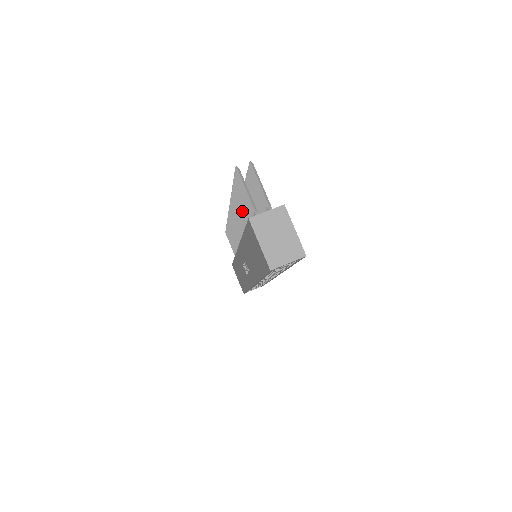
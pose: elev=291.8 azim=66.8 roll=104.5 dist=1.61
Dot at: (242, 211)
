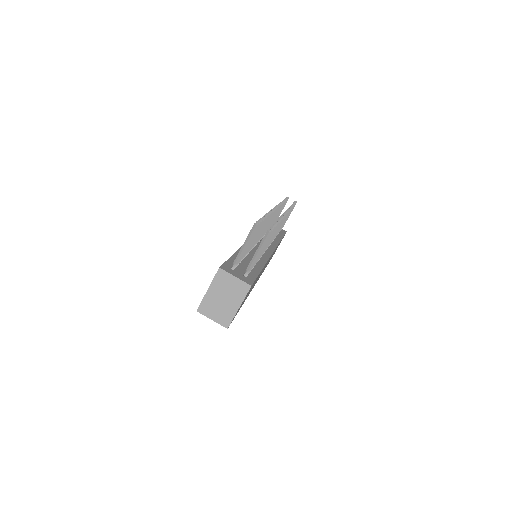
Dot at: occluded
